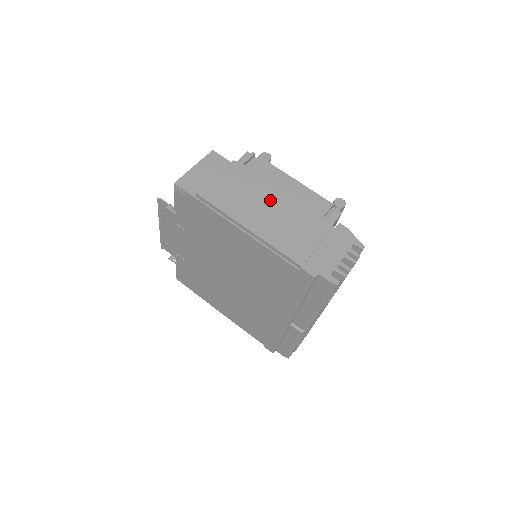
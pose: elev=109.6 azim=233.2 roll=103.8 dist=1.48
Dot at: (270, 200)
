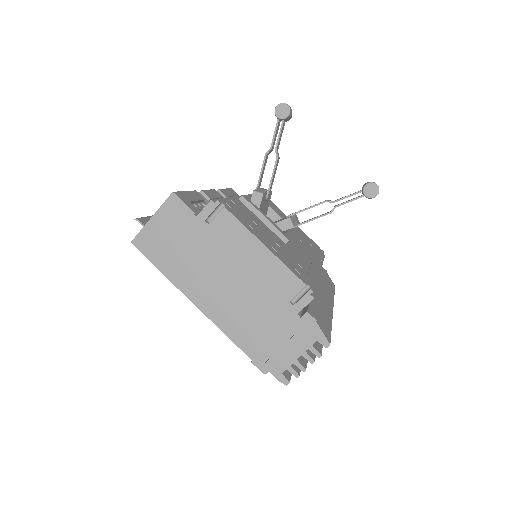
Dot at: (230, 275)
